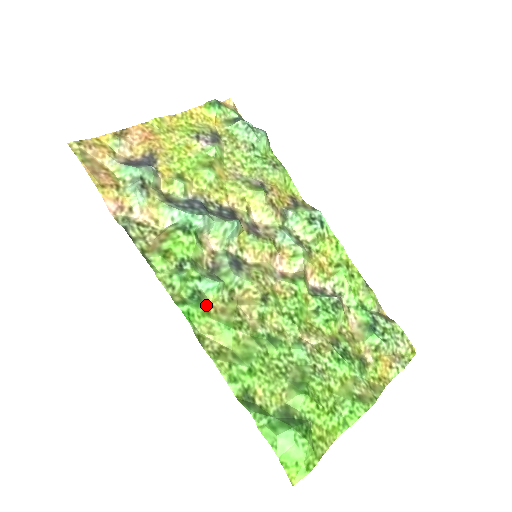
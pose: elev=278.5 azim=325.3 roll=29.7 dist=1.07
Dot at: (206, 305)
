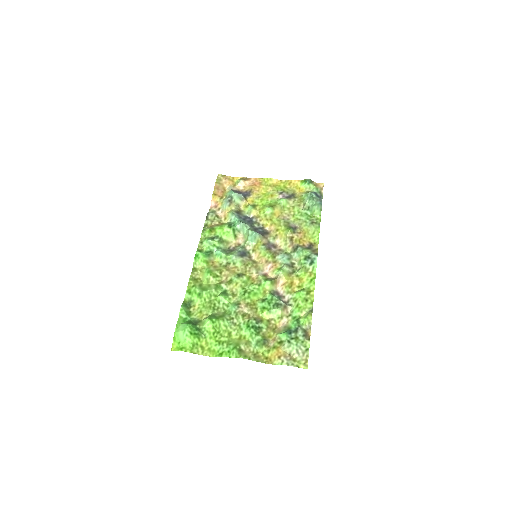
Dot at: (210, 260)
